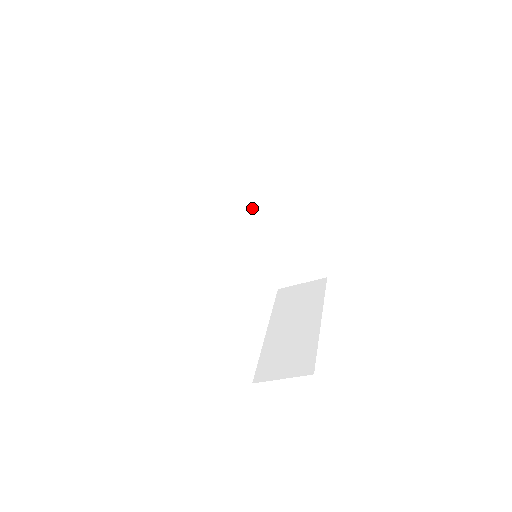
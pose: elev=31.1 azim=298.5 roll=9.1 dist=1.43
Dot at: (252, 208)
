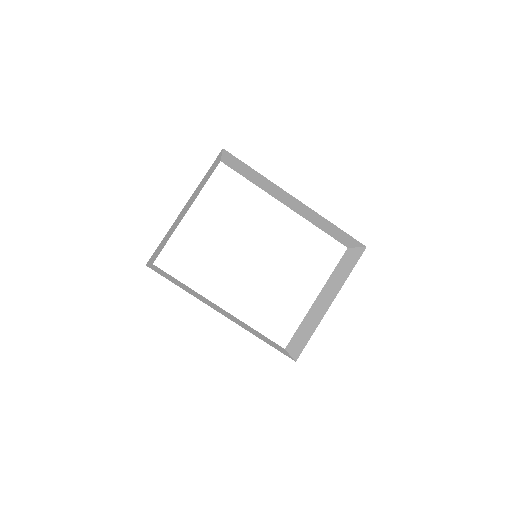
Dot at: (275, 194)
